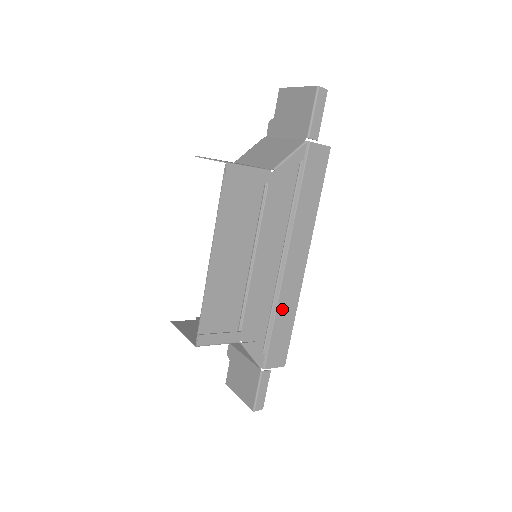
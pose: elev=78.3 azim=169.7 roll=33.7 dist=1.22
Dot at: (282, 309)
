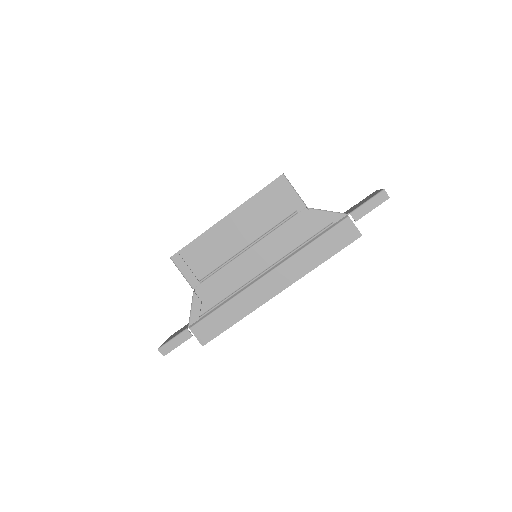
Dot at: (236, 303)
